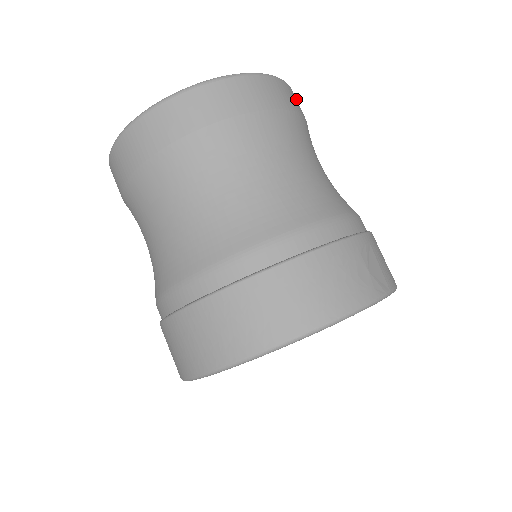
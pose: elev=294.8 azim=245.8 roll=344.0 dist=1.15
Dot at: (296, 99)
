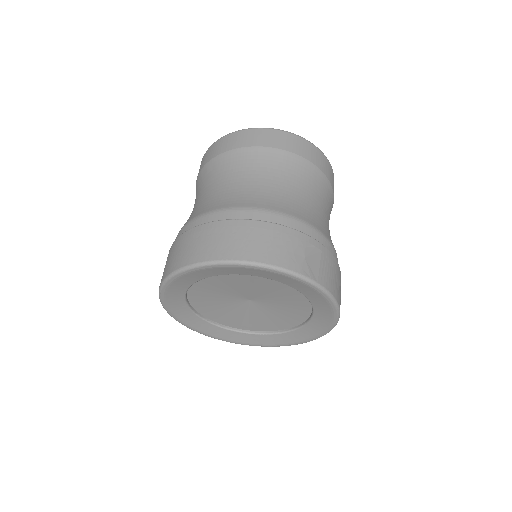
Dot at: (330, 170)
